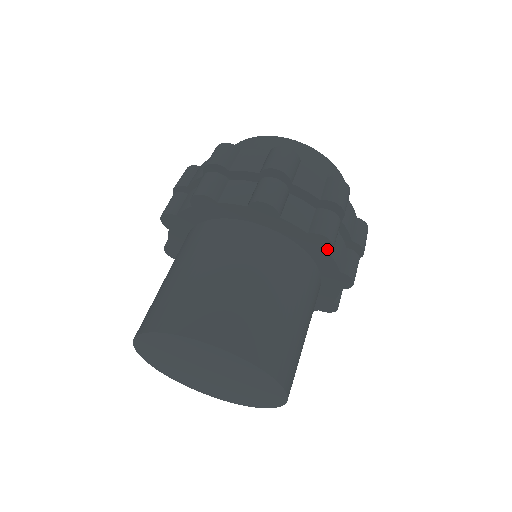
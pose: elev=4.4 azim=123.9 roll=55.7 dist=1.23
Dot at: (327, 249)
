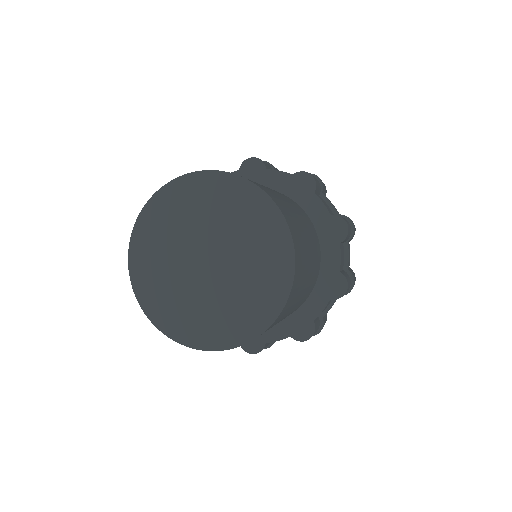
Dot at: (340, 237)
